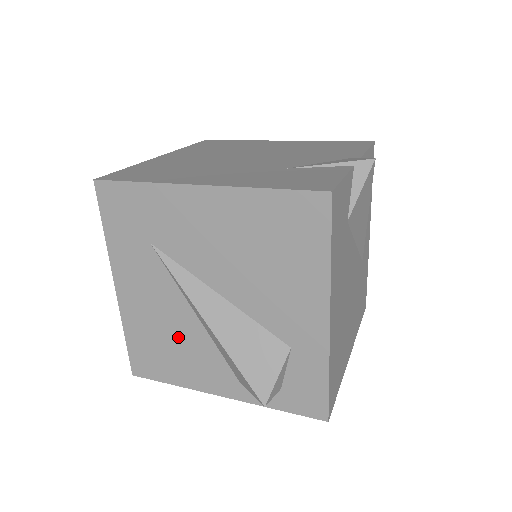
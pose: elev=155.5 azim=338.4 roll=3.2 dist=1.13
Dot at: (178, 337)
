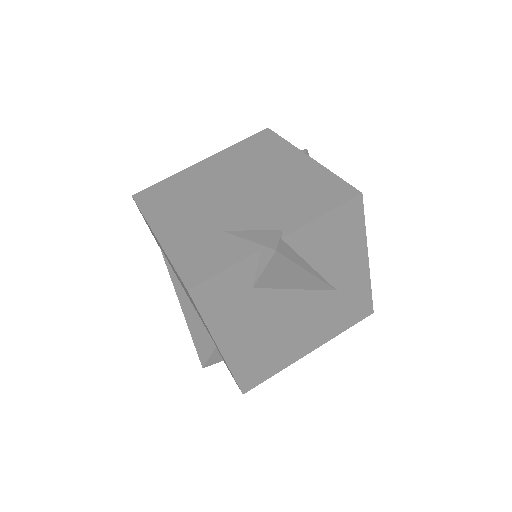
Dot at: occluded
